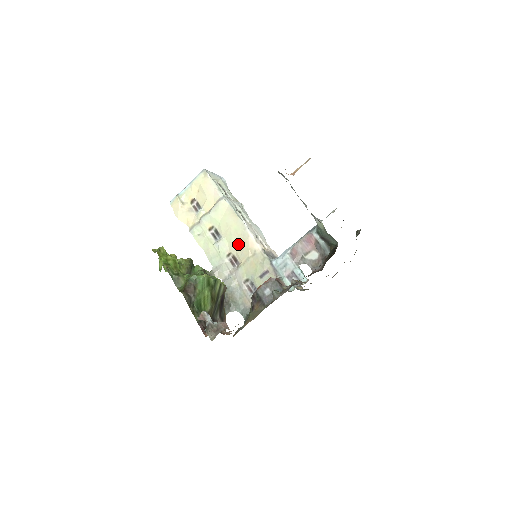
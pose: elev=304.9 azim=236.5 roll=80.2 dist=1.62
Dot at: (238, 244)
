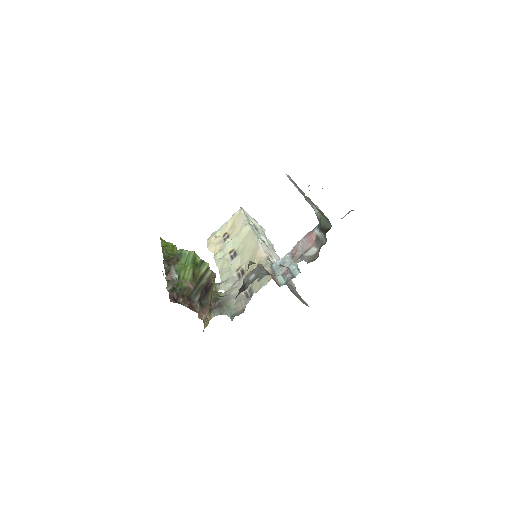
Dot at: (248, 257)
